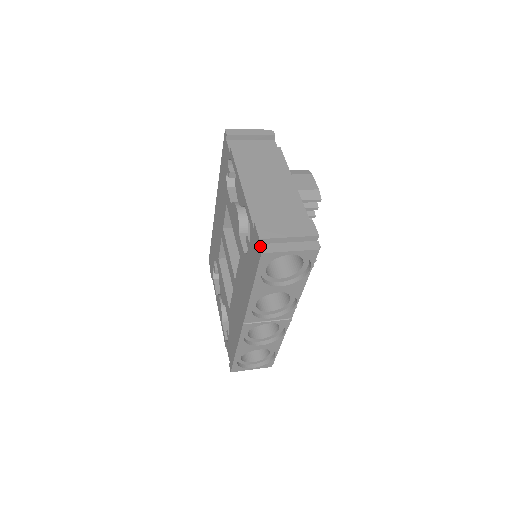
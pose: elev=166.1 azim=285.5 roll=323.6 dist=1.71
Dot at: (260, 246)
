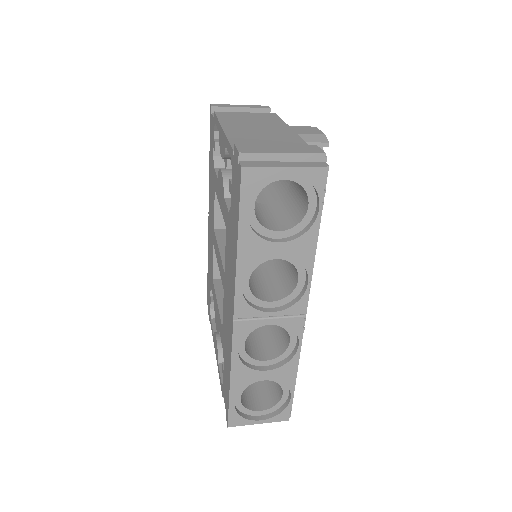
Dot at: (240, 162)
